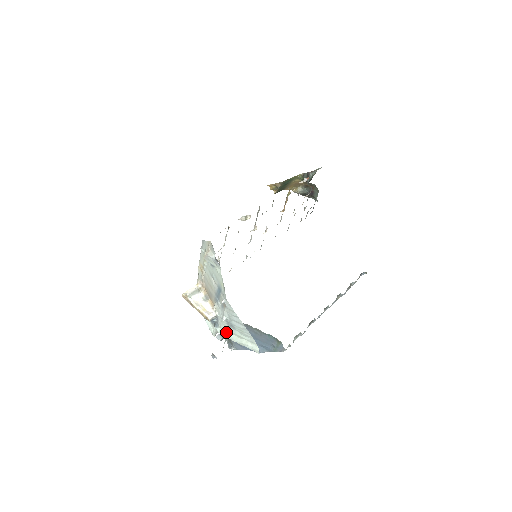
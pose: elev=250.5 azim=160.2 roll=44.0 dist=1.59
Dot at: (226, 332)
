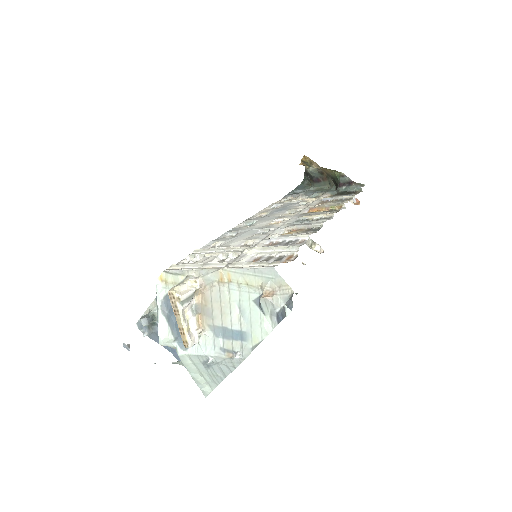
Dot at: (189, 361)
